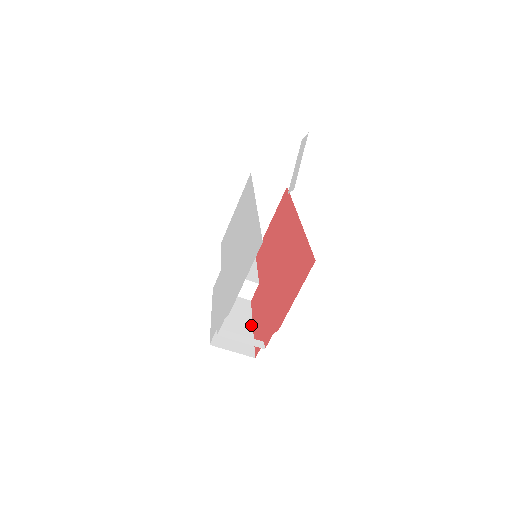
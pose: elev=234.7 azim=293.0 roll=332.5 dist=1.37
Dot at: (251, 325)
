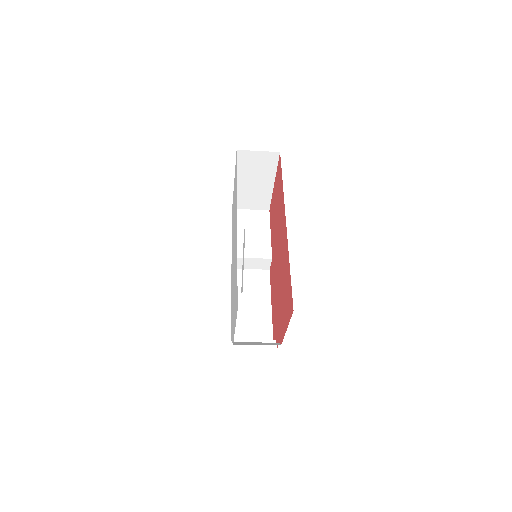
Dot at: (270, 305)
